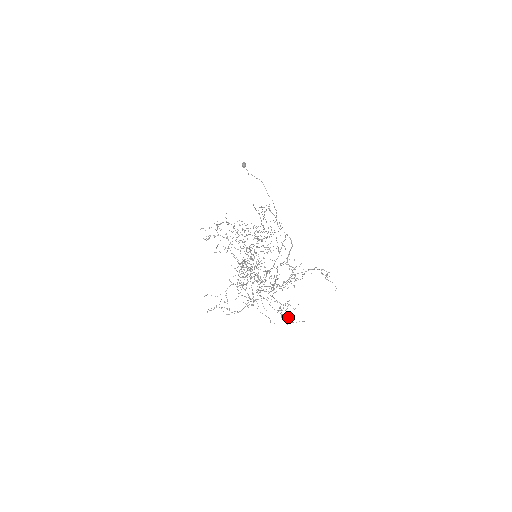
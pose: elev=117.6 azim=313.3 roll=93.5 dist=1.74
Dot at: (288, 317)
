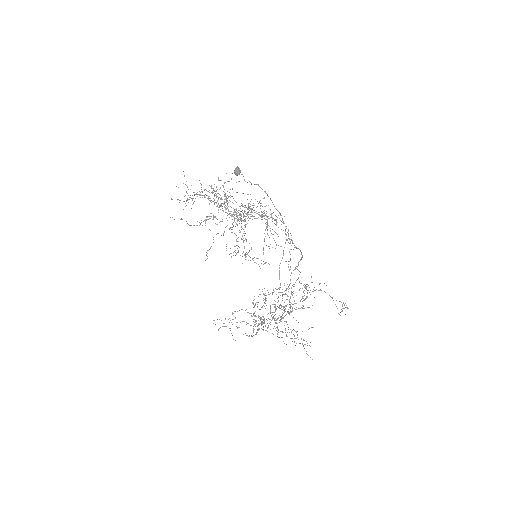
Dot at: (301, 339)
